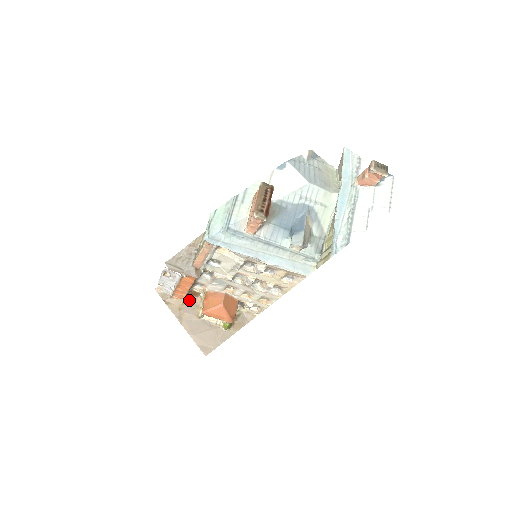
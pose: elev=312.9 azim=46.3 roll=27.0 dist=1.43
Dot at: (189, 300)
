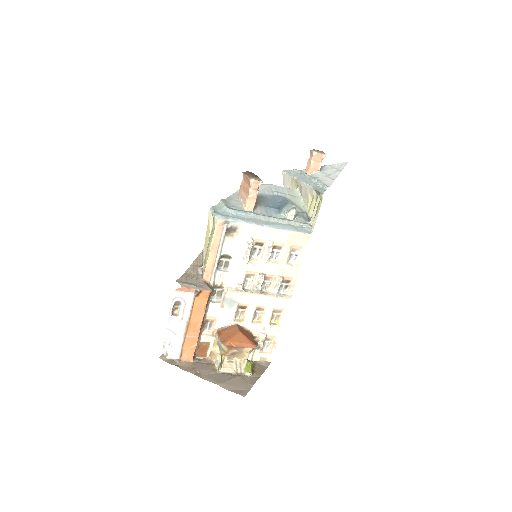
Dot at: (199, 361)
